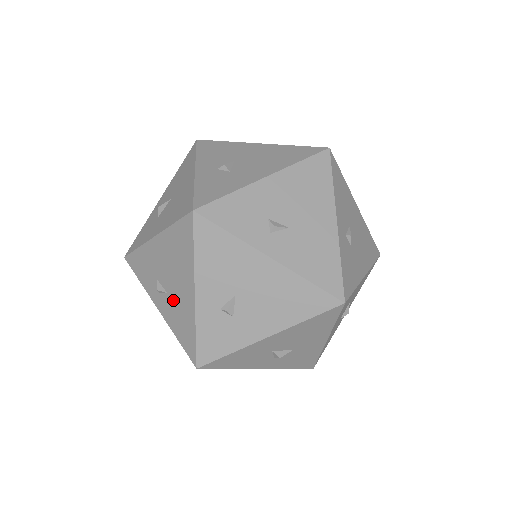
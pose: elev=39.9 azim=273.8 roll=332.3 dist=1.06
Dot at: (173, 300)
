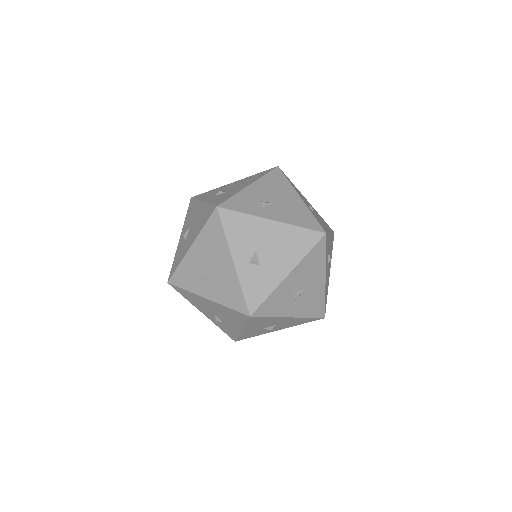
Dot at: occluded
